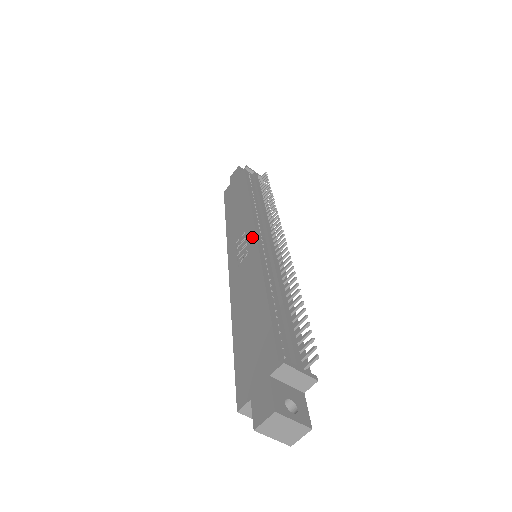
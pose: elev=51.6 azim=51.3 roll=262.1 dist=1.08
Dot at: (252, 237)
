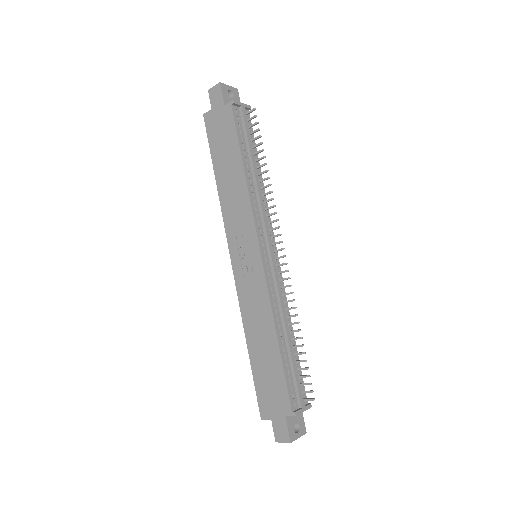
Dot at: (256, 254)
